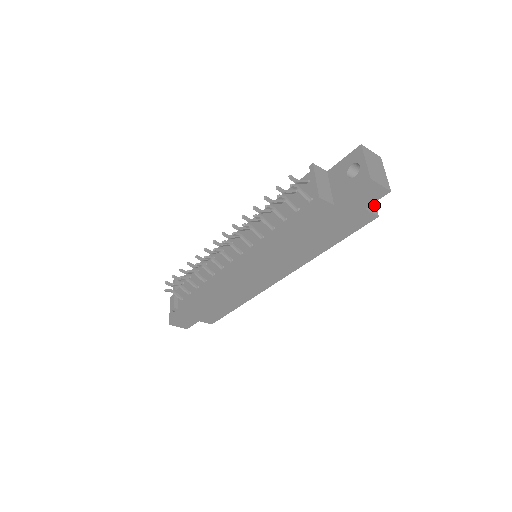
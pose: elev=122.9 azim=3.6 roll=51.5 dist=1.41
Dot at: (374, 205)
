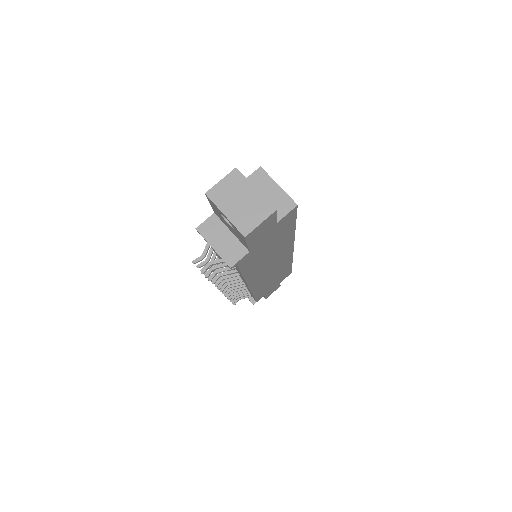
Dot at: (283, 195)
